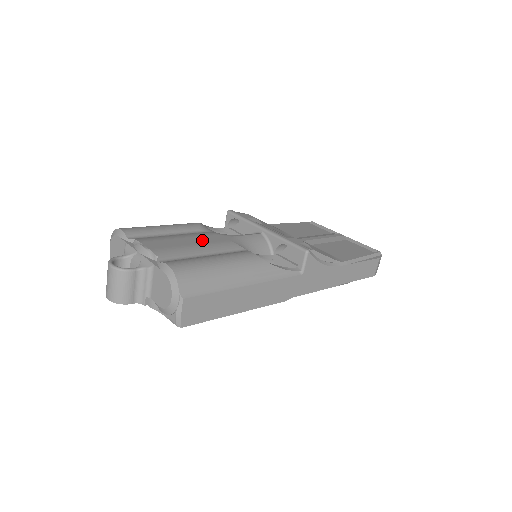
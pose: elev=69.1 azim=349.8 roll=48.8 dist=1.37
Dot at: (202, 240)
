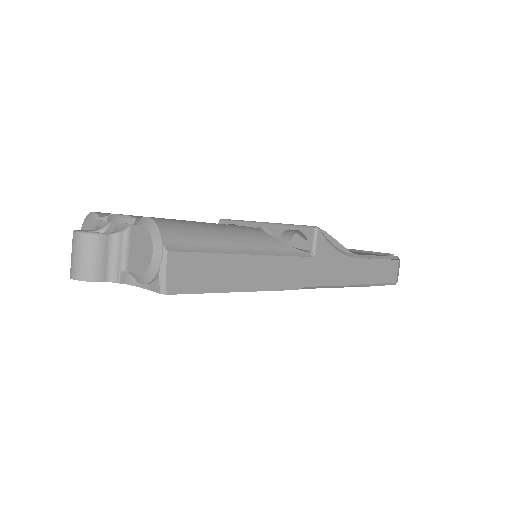
Dot at: occluded
